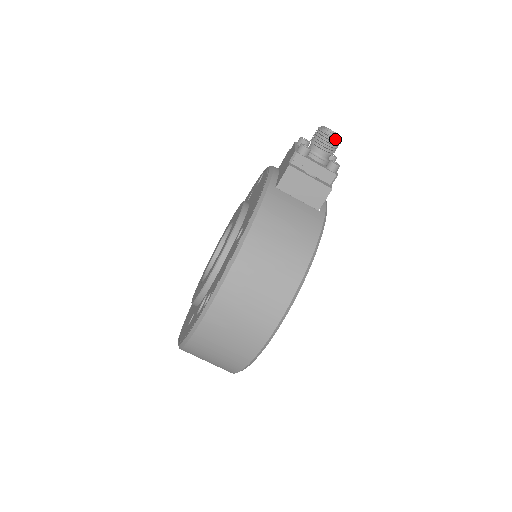
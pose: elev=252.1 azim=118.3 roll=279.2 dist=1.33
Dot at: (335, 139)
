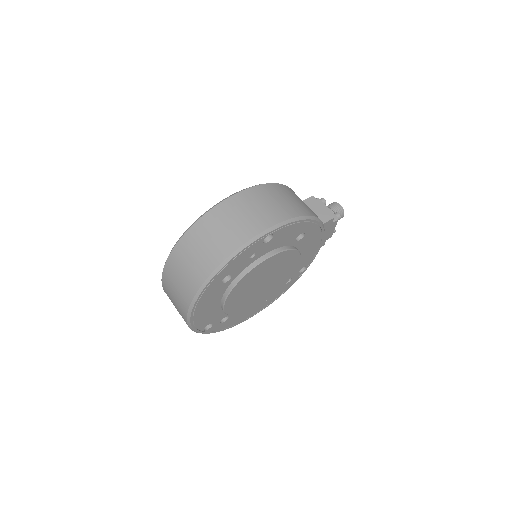
Dot at: (341, 207)
